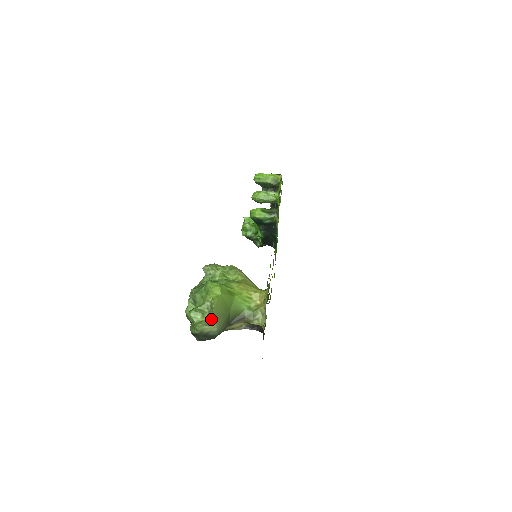
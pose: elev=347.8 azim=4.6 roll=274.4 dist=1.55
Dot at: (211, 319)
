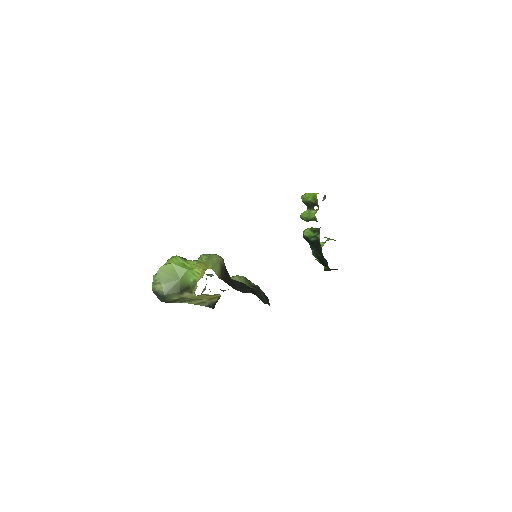
Dot at: (157, 279)
